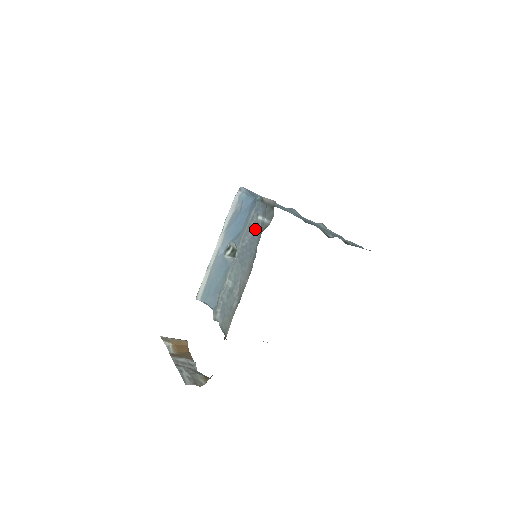
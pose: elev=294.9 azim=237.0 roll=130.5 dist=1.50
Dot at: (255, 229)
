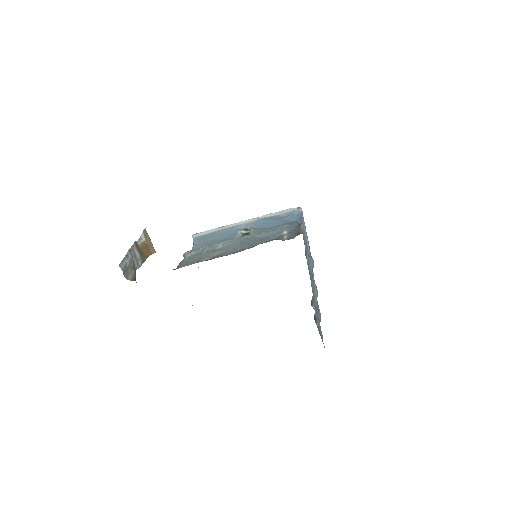
Dot at: (274, 235)
